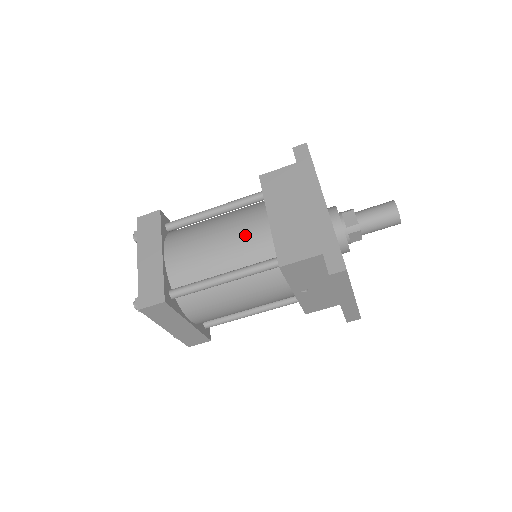
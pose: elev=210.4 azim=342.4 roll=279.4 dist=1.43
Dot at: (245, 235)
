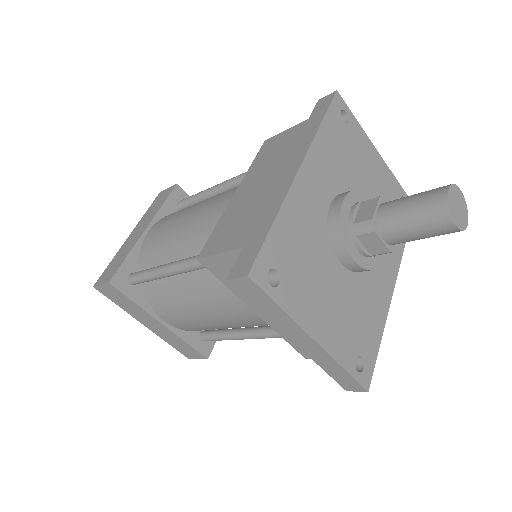
Dot at: (208, 215)
